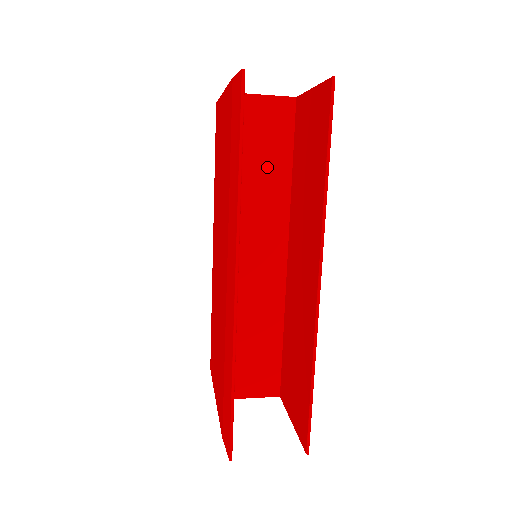
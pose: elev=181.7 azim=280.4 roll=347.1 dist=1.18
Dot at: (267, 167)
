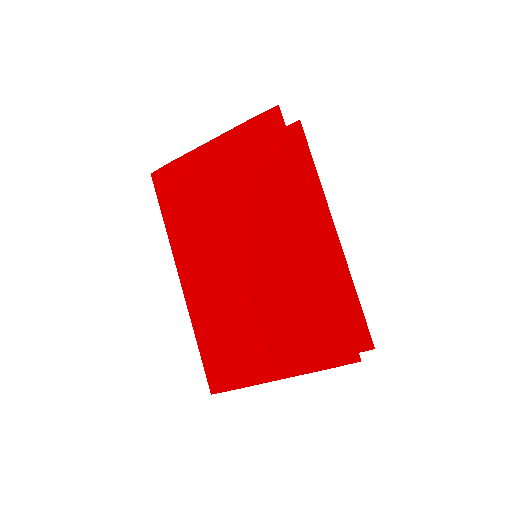
Dot at: occluded
